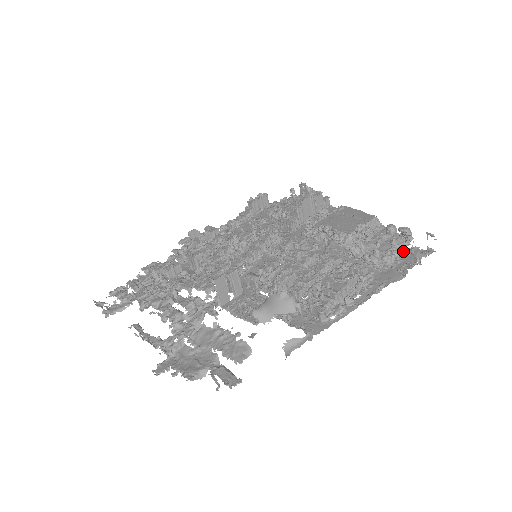
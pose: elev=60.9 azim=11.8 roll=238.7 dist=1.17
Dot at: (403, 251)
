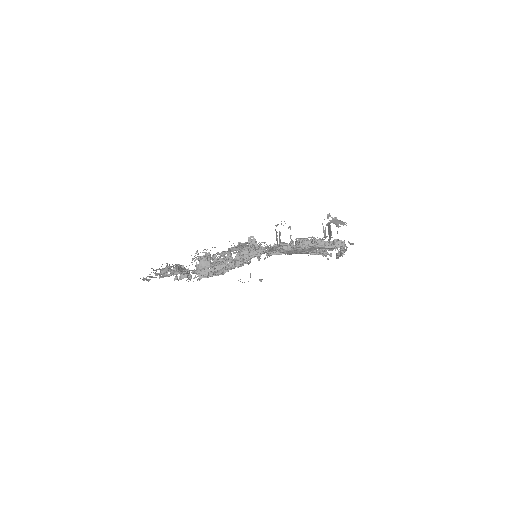
Dot at: occluded
